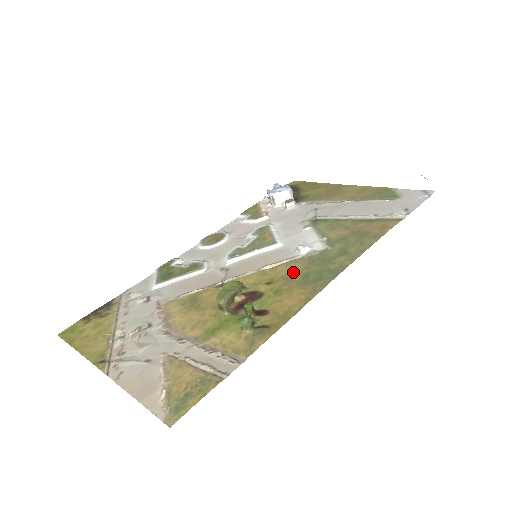
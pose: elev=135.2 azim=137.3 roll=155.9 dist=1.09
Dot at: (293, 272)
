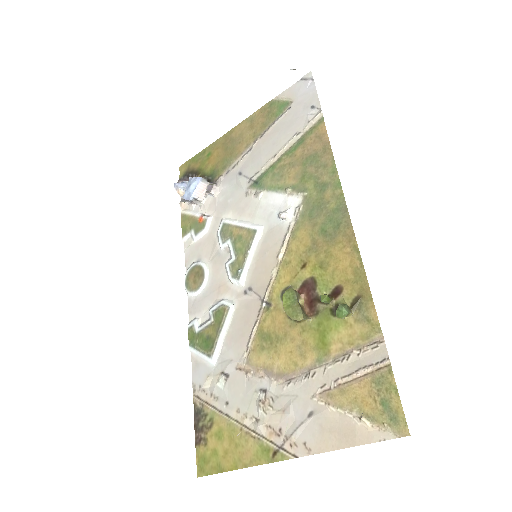
Dot at: (309, 239)
